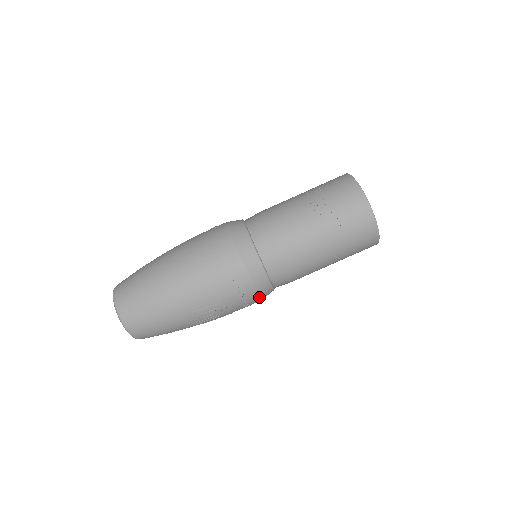
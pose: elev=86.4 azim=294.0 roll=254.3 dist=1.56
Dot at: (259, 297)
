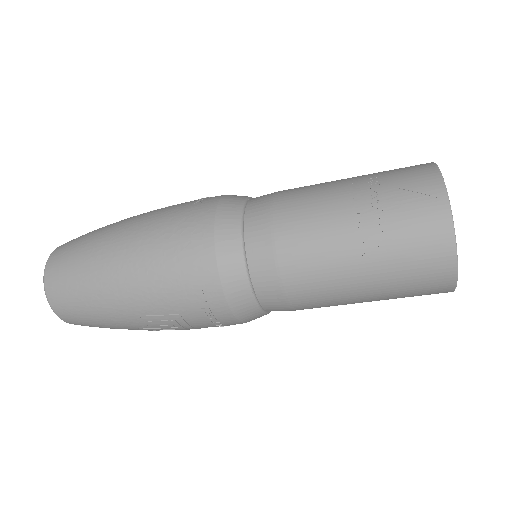
Dot at: (238, 320)
